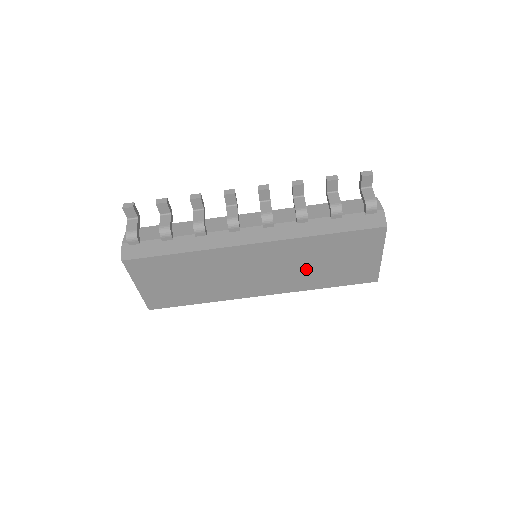
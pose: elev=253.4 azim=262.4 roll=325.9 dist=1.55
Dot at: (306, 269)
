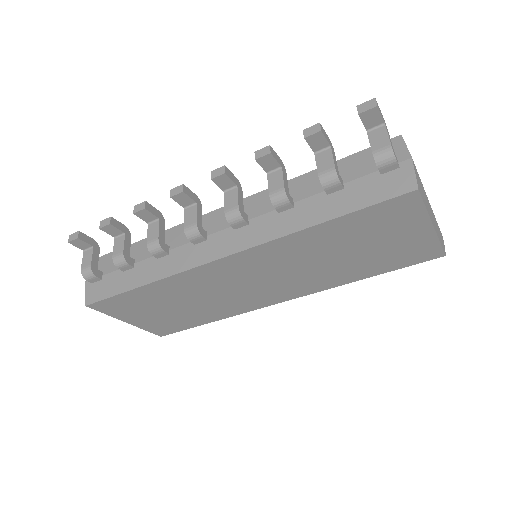
Dot at: (321, 266)
